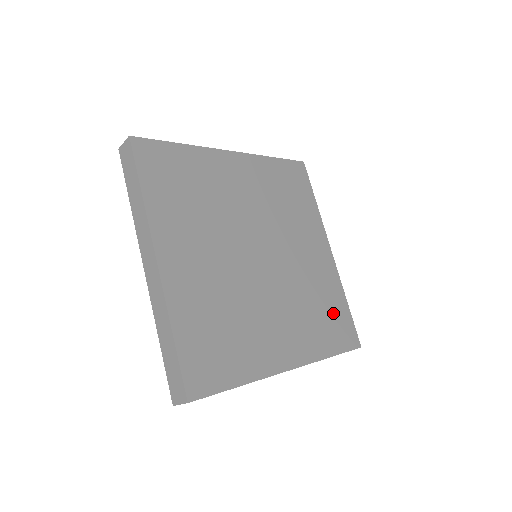
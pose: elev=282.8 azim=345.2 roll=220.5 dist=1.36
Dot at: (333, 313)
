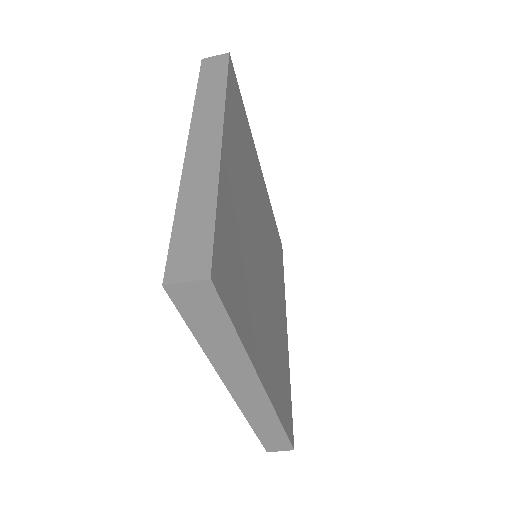
Dot at: (285, 384)
